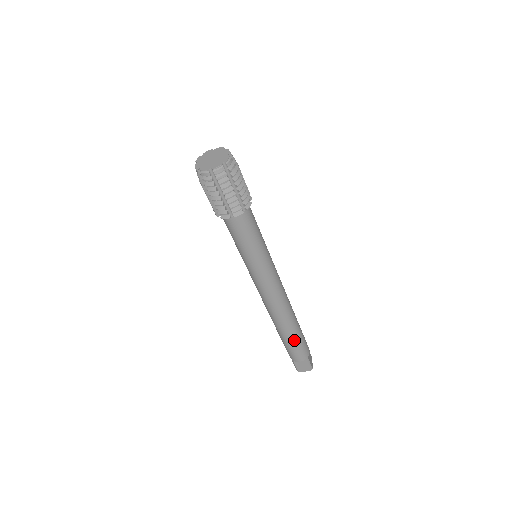
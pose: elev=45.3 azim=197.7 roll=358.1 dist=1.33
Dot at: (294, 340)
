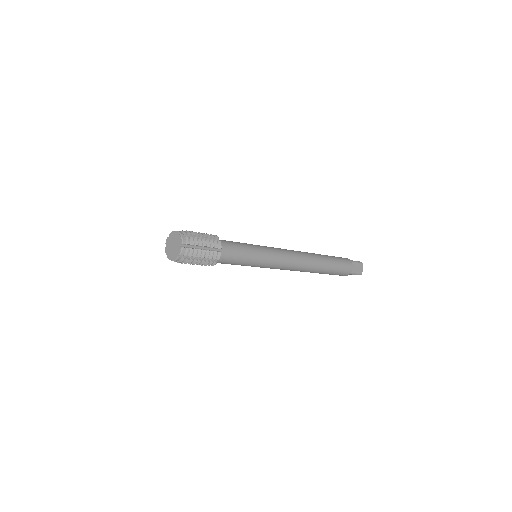
Dot at: (328, 273)
